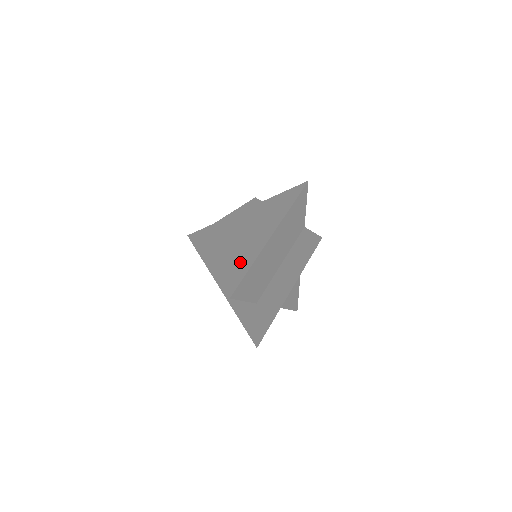
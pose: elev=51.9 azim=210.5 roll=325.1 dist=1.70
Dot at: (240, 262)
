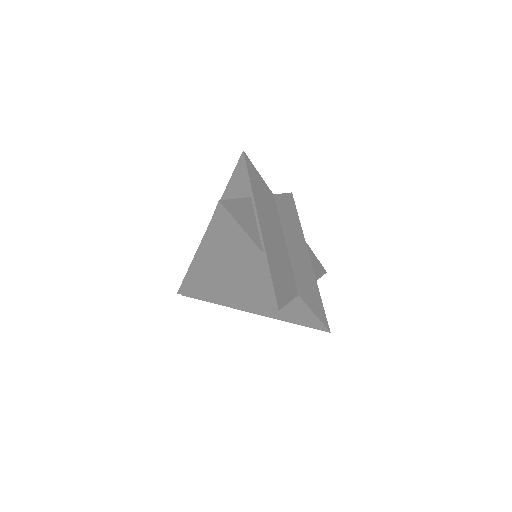
Dot at: (254, 272)
